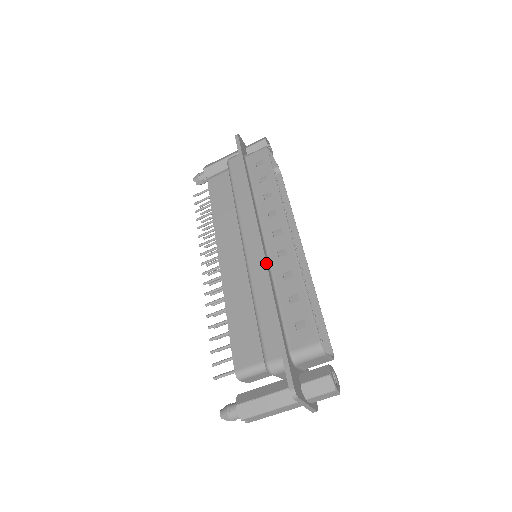
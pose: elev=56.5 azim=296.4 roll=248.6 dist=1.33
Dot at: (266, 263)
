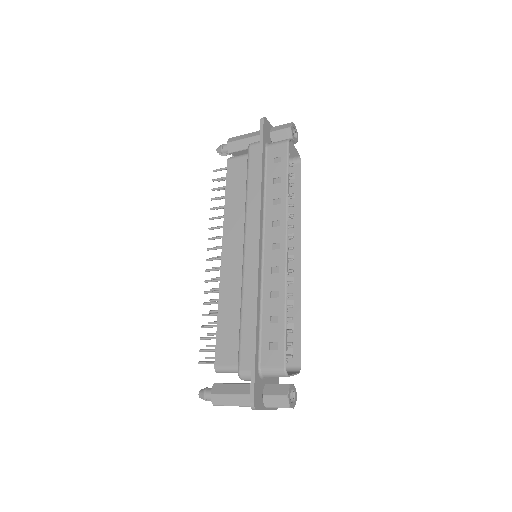
Dot at: (258, 278)
